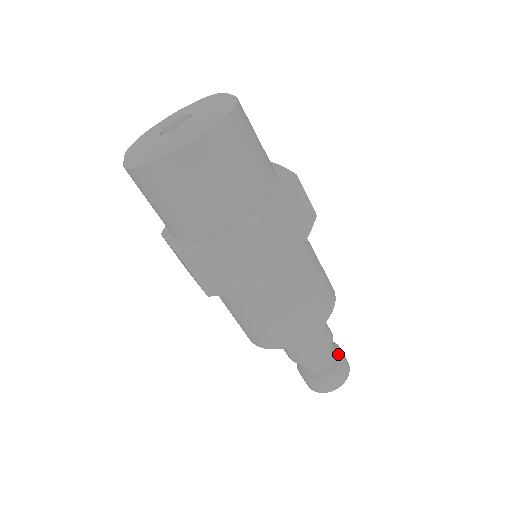
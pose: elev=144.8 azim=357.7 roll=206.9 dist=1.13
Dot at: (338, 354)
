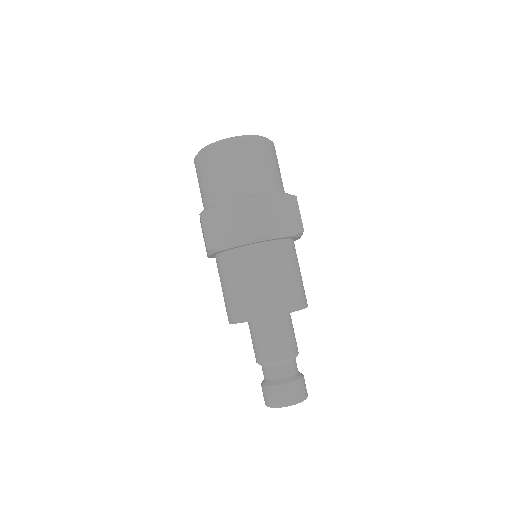
Dot at: (298, 375)
